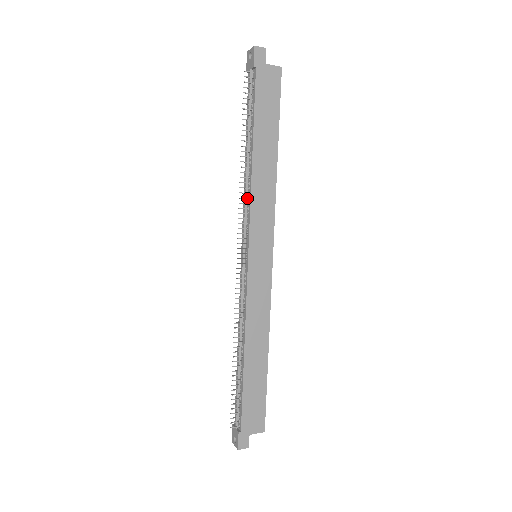
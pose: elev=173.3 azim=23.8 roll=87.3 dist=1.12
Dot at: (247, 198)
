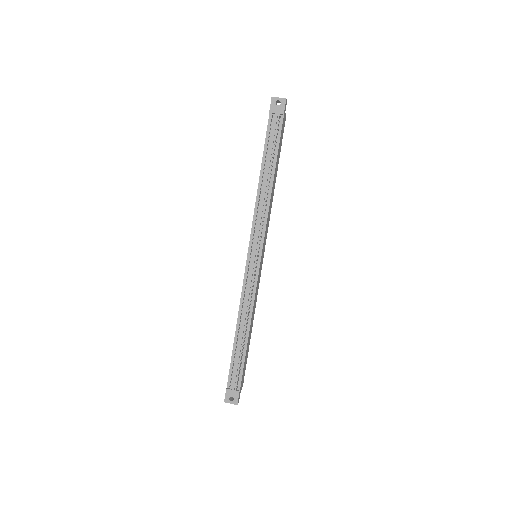
Dot at: (265, 213)
